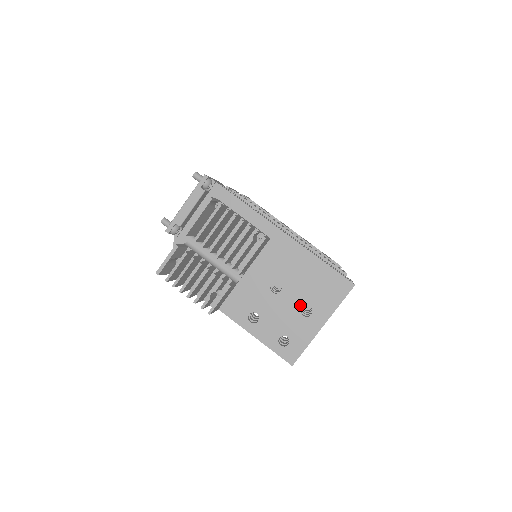
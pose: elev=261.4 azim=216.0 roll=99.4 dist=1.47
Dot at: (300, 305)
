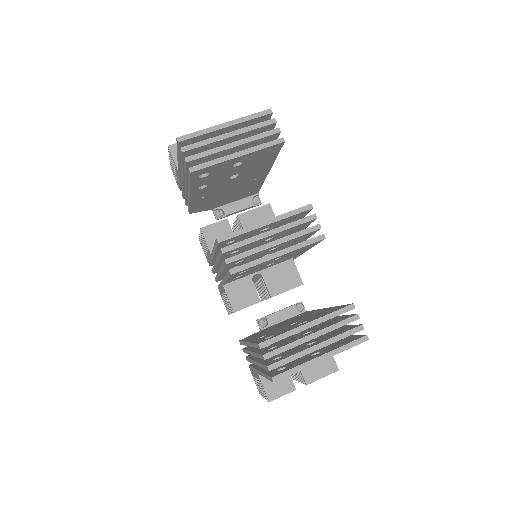
Dot at: occluded
